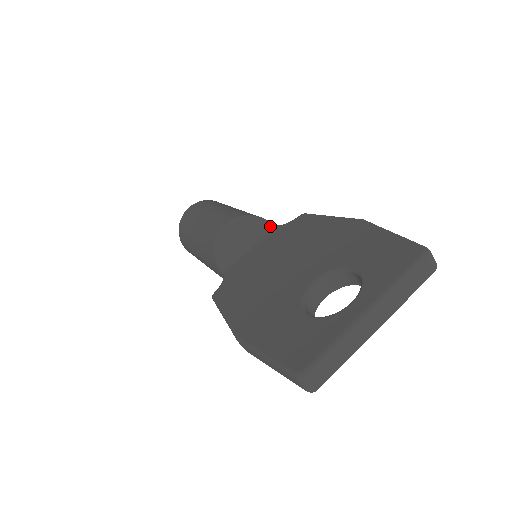
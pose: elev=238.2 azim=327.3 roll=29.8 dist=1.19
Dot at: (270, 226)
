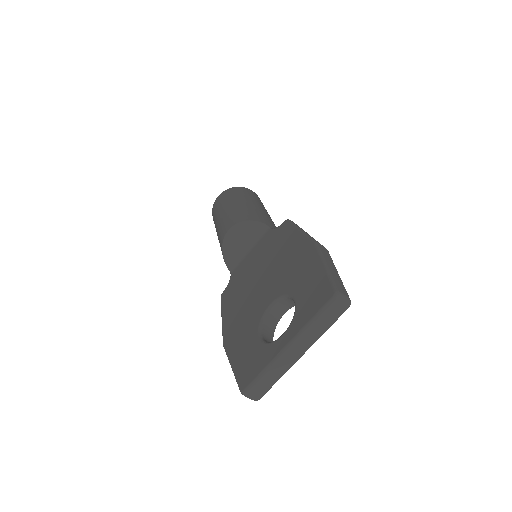
Dot at: (265, 229)
